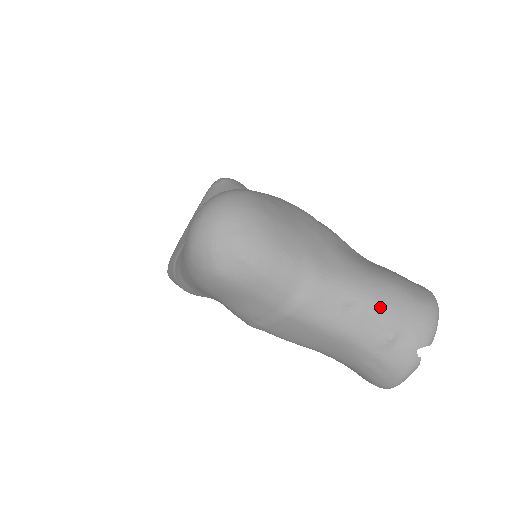
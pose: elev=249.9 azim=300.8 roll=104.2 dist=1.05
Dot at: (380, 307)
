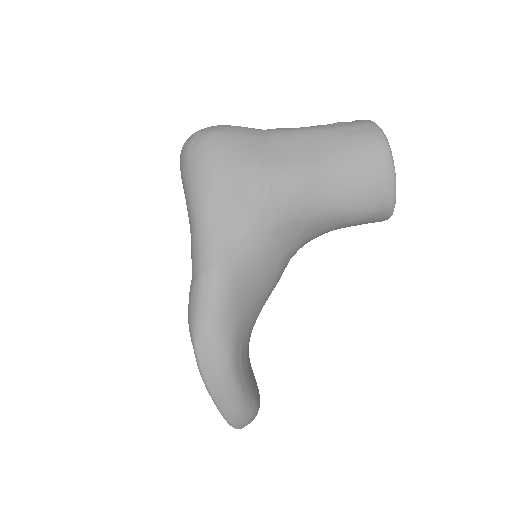
Dot at: occluded
